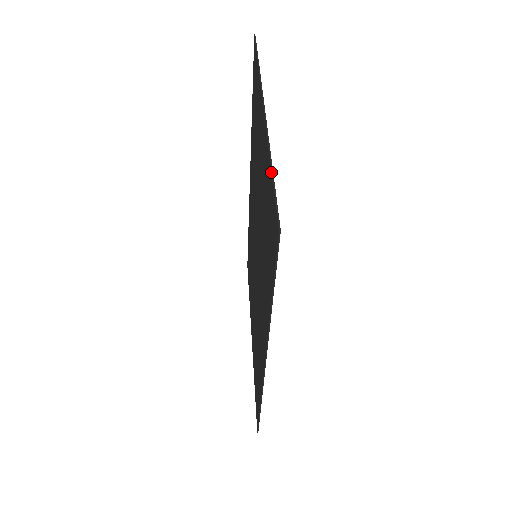
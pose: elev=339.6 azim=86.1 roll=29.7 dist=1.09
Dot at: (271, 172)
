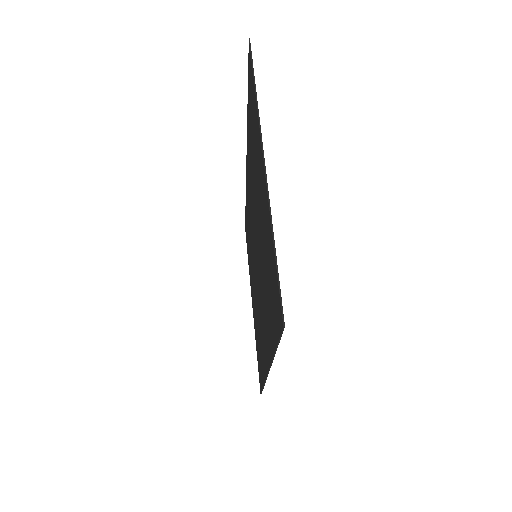
Dot at: (274, 250)
